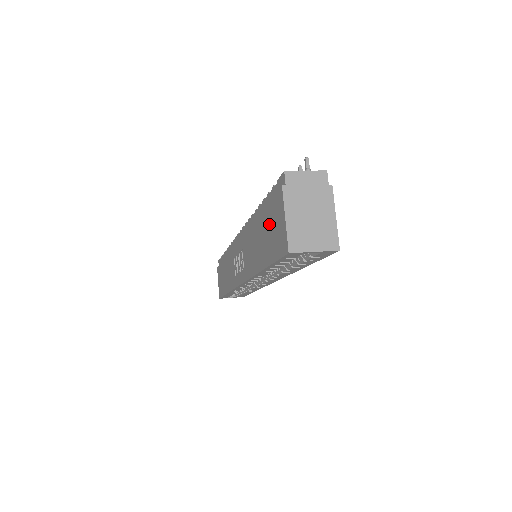
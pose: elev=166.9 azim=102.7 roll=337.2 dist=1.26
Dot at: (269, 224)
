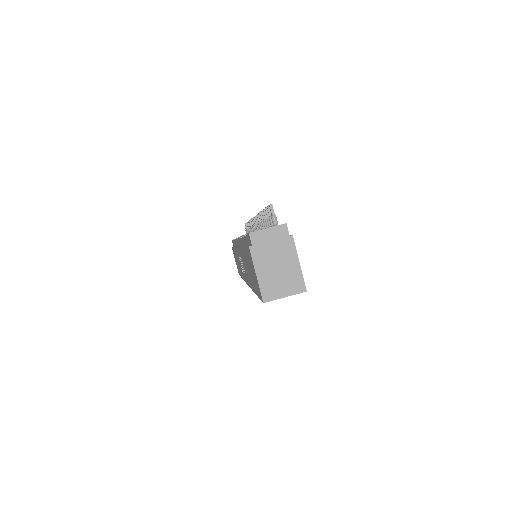
Dot at: (249, 264)
